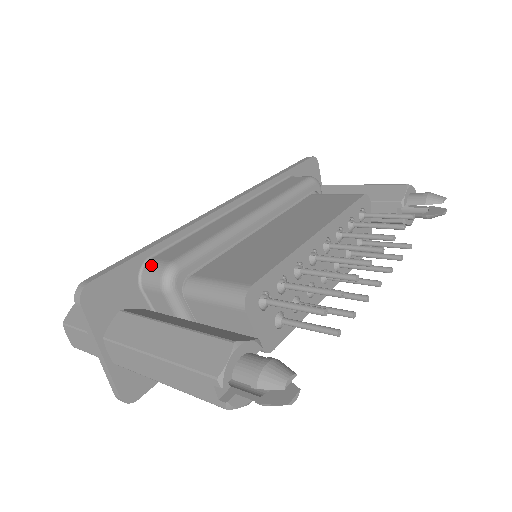
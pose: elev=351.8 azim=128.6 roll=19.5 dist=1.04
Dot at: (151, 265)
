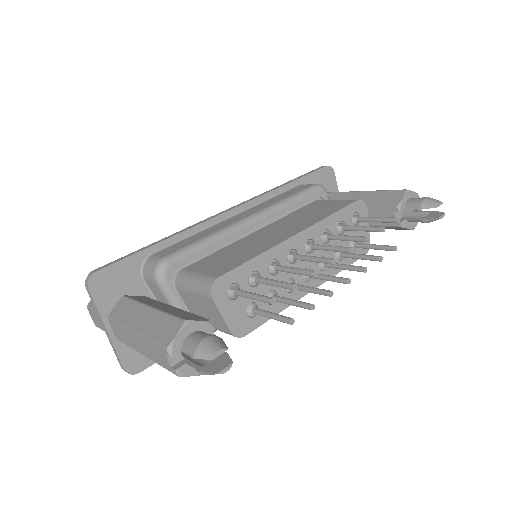
Dot at: (150, 260)
